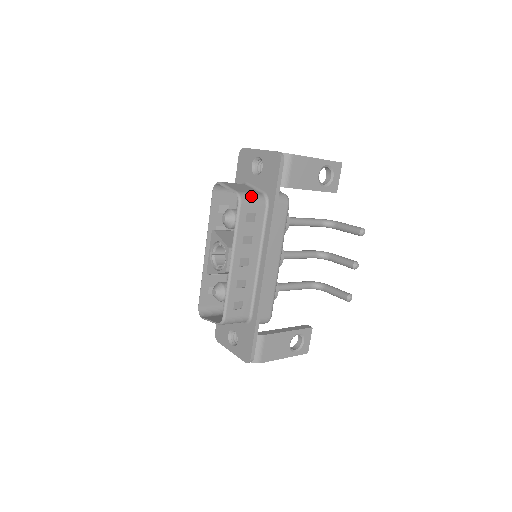
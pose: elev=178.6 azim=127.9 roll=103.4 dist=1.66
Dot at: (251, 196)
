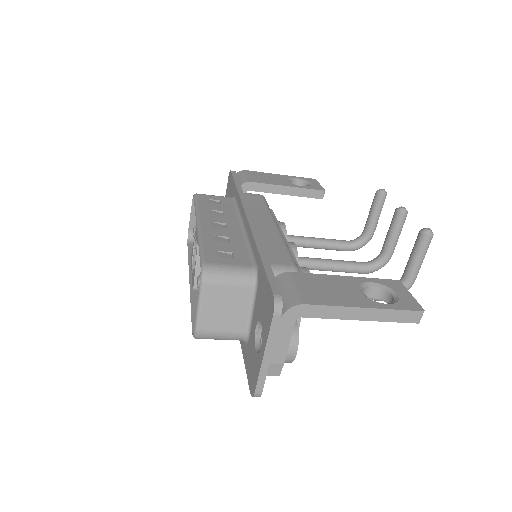
Dot at: occluded
